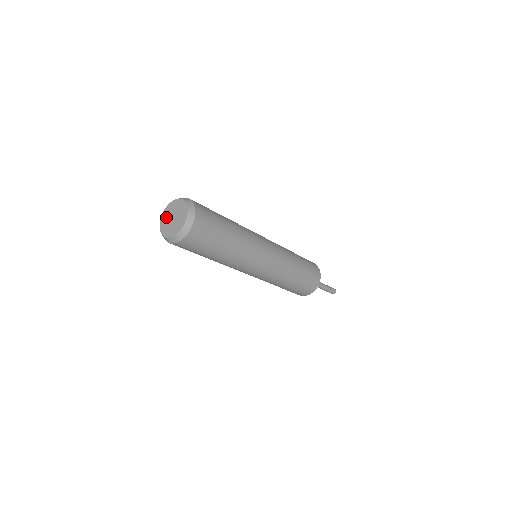
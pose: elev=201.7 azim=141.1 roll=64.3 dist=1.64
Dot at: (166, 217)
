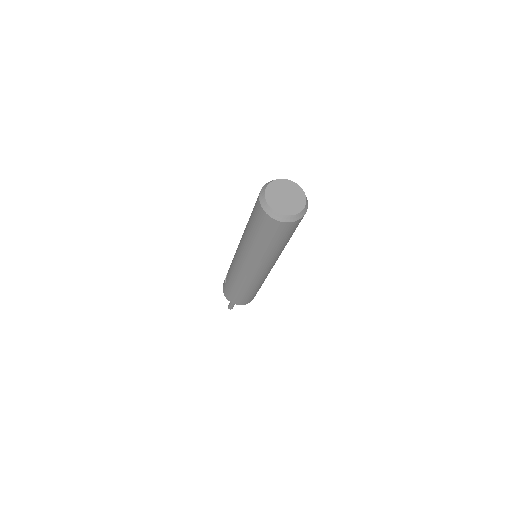
Dot at: (279, 187)
